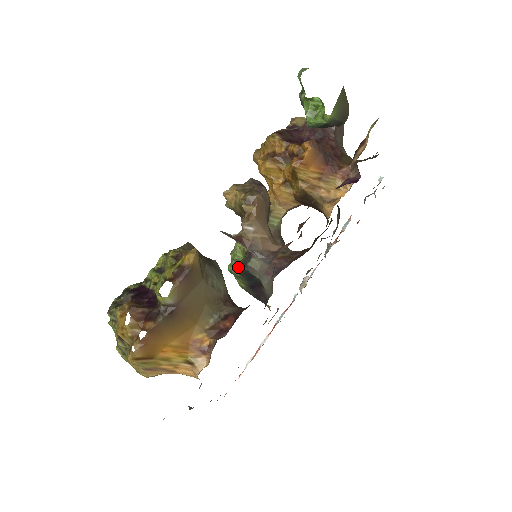
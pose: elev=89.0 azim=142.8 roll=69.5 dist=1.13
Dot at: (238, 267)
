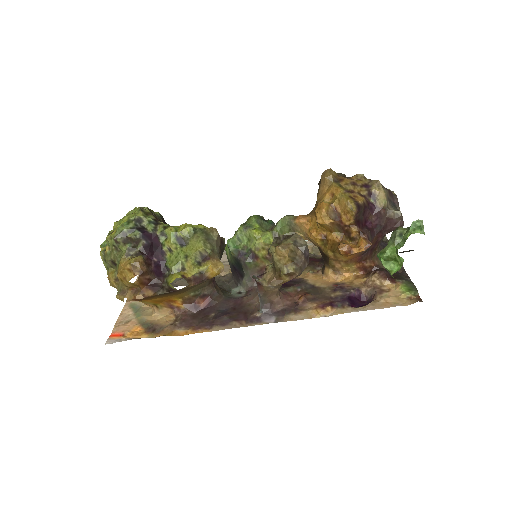
Dot at: (237, 251)
